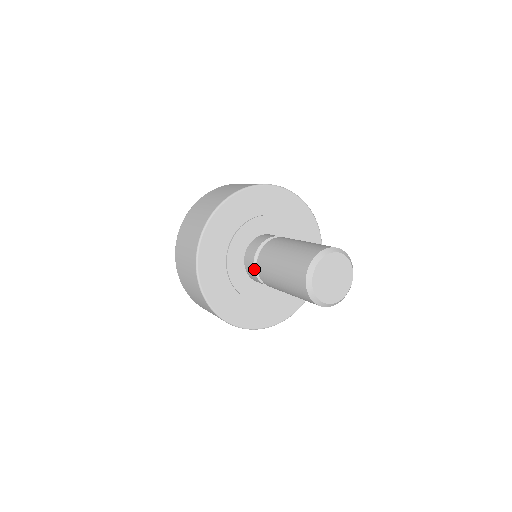
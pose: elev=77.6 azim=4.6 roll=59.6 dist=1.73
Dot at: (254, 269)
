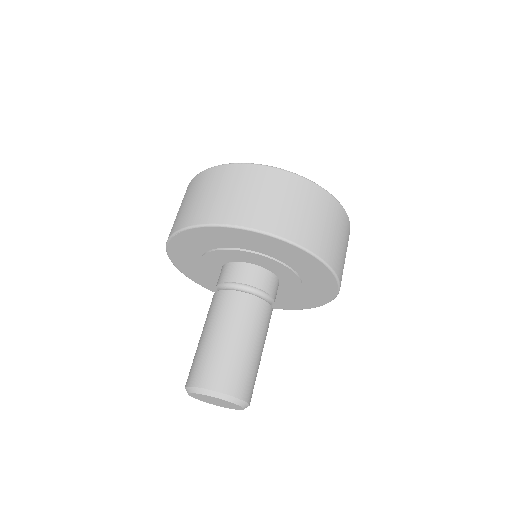
Dot at: occluded
